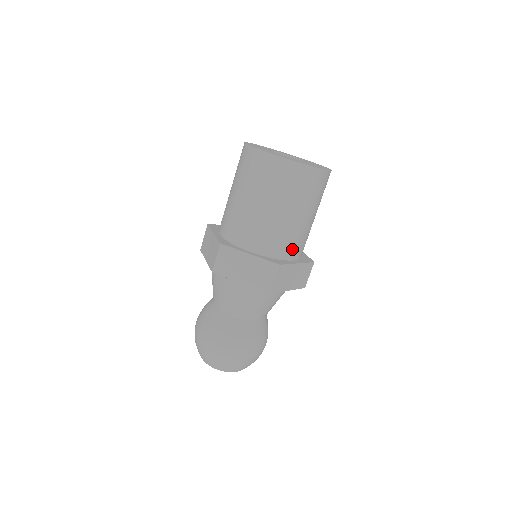
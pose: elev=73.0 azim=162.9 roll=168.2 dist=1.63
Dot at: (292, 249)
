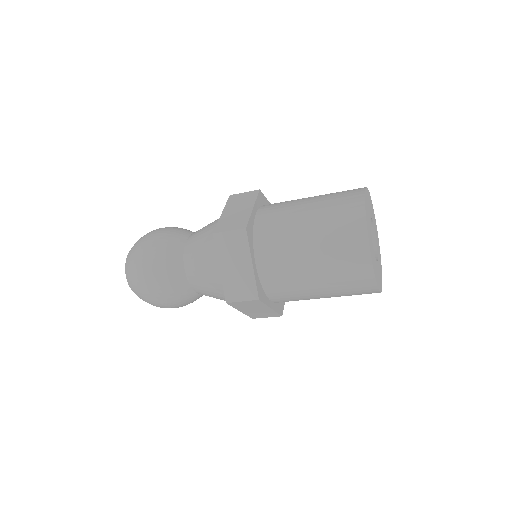
Dot at: (282, 297)
